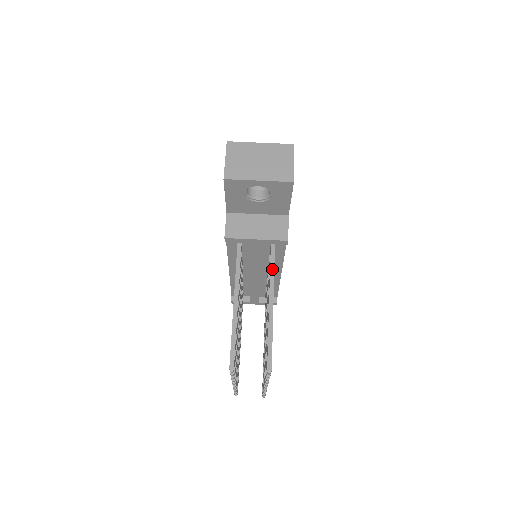
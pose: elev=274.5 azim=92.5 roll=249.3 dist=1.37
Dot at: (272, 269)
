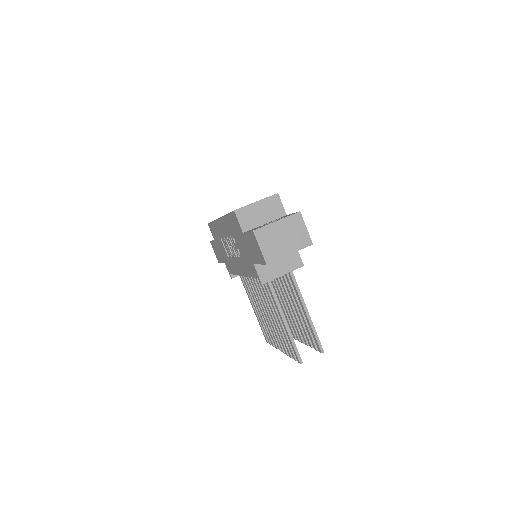
Dot at: (296, 286)
